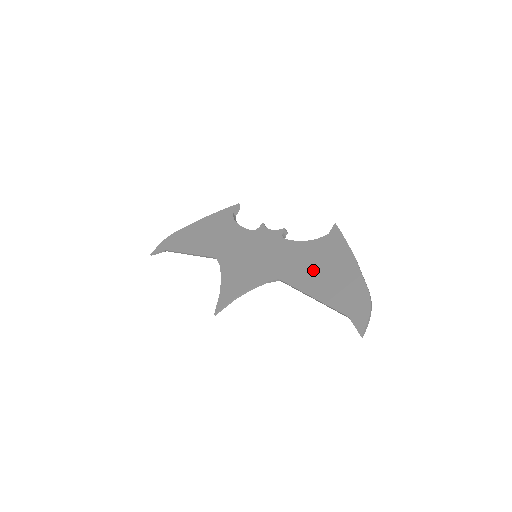
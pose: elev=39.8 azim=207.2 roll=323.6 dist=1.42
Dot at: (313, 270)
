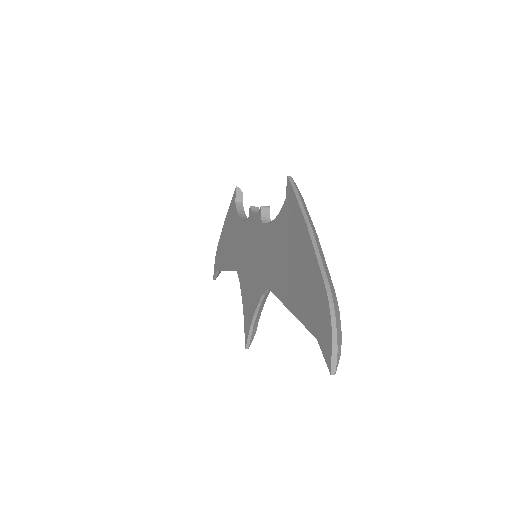
Dot at: (284, 265)
